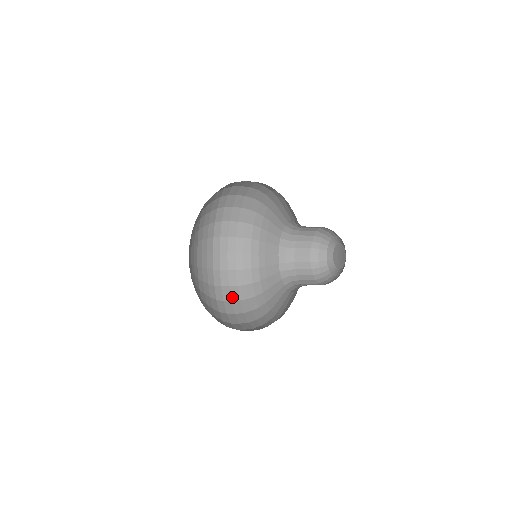
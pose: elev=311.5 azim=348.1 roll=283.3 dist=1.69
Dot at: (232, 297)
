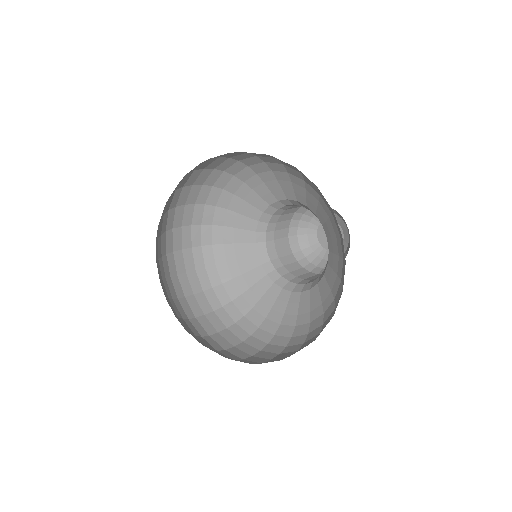
Dot at: (193, 288)
